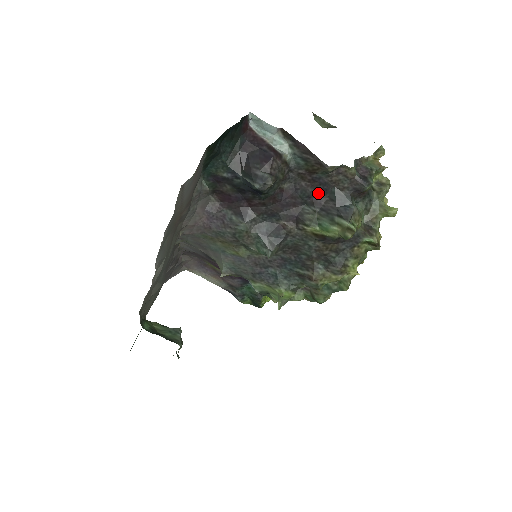
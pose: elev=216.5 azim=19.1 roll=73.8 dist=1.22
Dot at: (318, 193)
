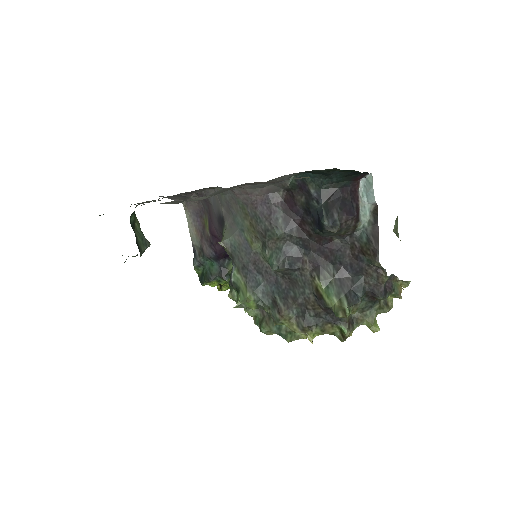
Dot at: (349, 267)
